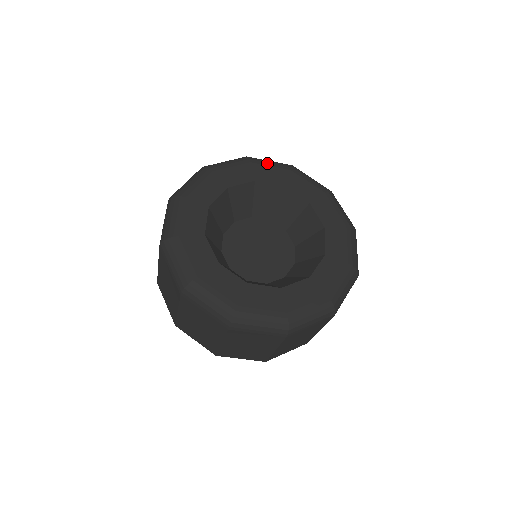
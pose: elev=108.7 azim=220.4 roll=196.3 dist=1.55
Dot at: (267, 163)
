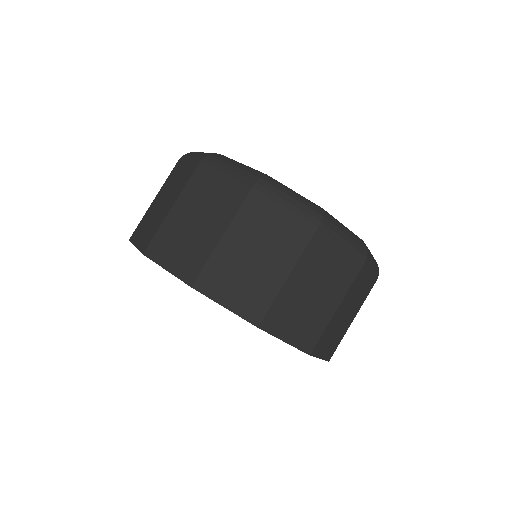
Dot at: occluded
